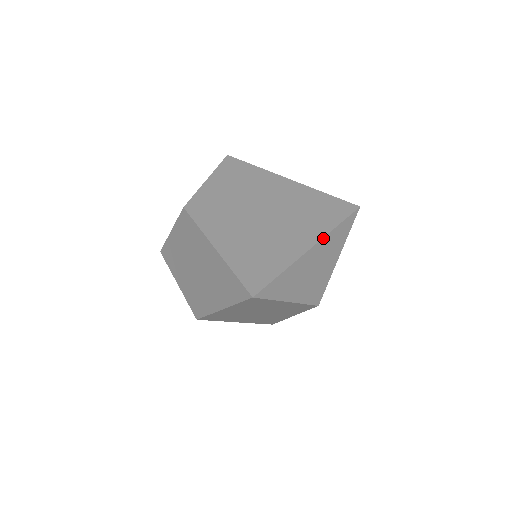
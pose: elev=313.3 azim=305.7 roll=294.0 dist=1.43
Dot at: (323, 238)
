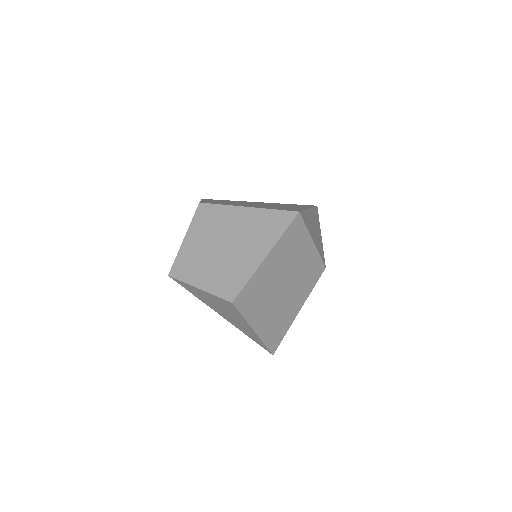
Dot at: (311, 208)
